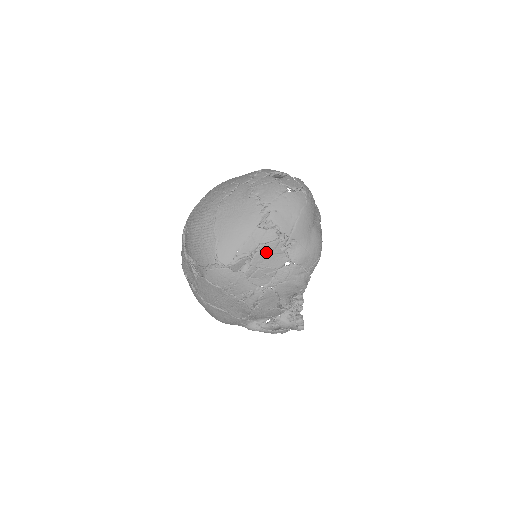
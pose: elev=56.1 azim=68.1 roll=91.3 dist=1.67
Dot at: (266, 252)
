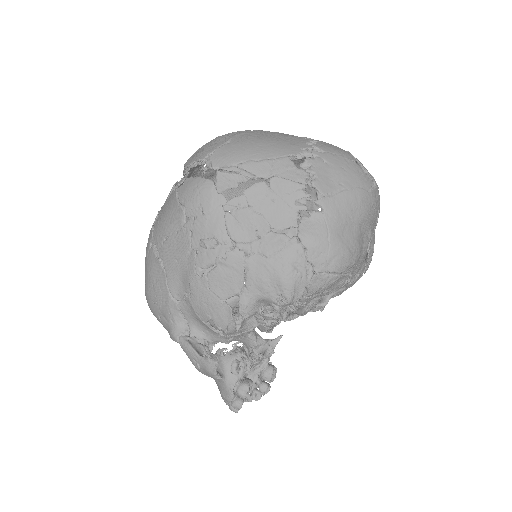
Dot at: (275, 190)
